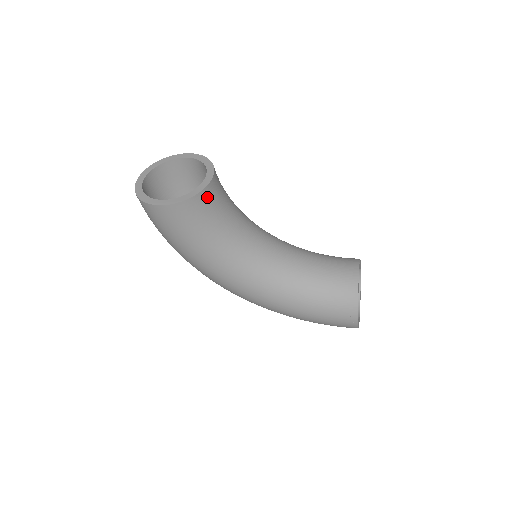
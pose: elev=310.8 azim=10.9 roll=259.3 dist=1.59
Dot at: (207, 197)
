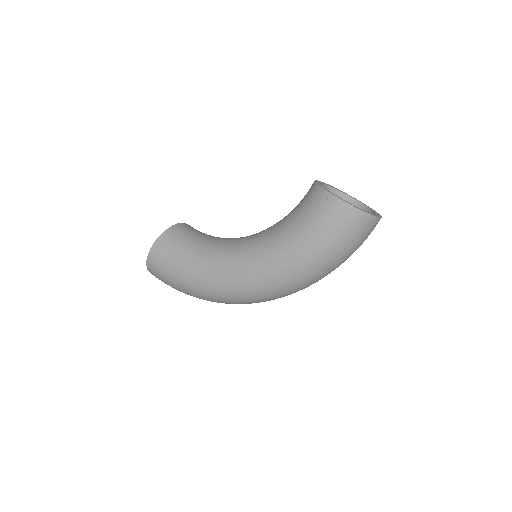
Dot at: (178, 230)
